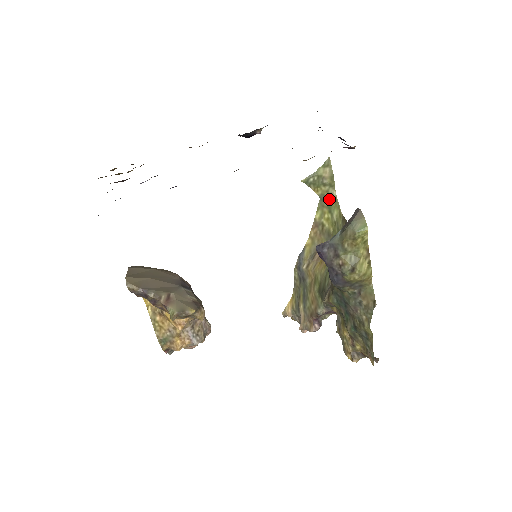
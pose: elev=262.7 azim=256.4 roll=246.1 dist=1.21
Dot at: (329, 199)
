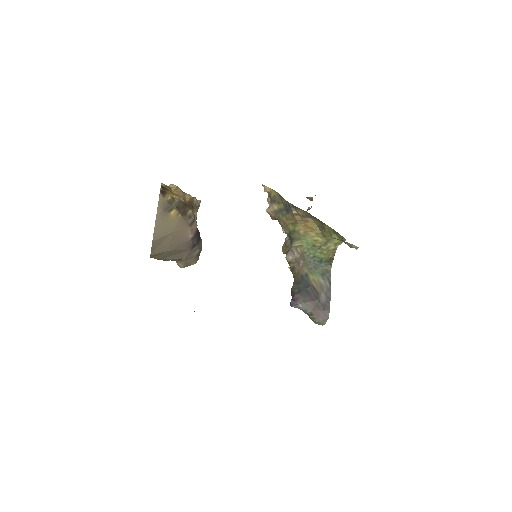
Dot at: (339, 234)
